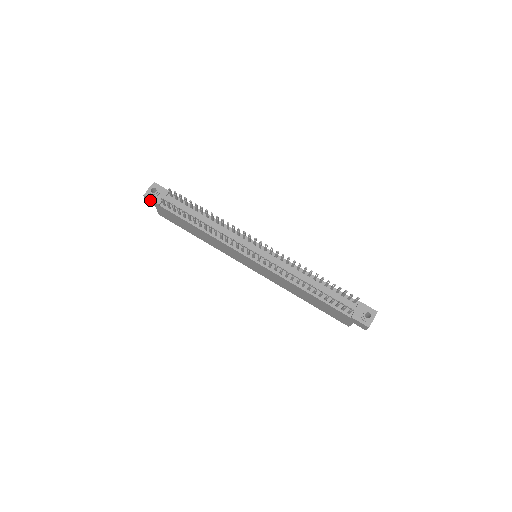
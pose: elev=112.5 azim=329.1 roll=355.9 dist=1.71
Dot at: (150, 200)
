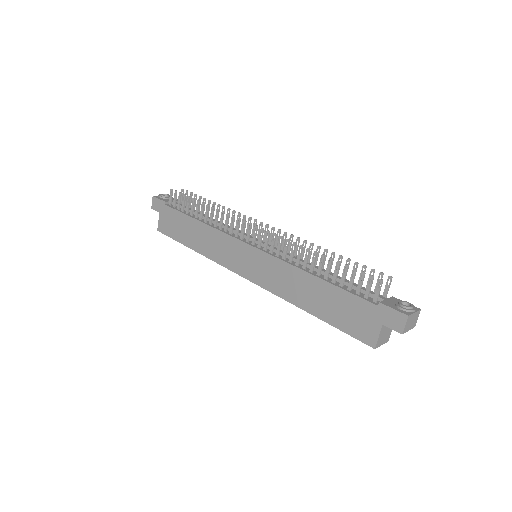
Dot at: (157, 201)
